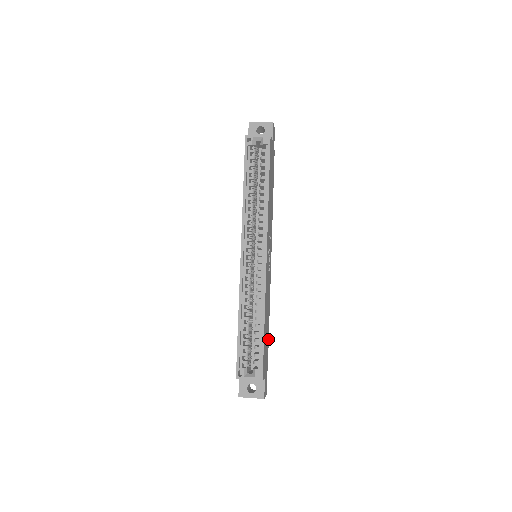
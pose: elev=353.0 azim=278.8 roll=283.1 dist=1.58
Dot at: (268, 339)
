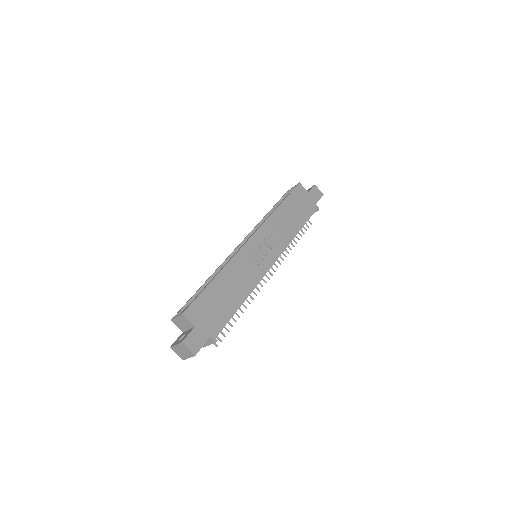
Dot at: (230, 315)
